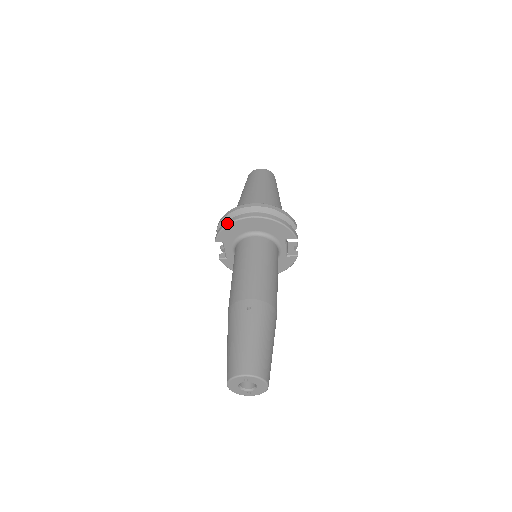
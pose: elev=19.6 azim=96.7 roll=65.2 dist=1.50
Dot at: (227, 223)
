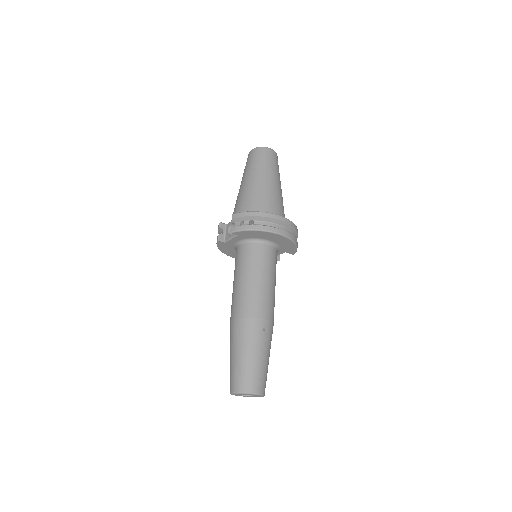
Dot at: (257, 229)
